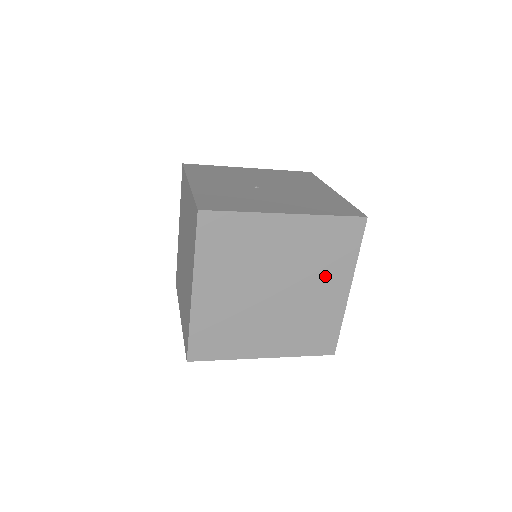
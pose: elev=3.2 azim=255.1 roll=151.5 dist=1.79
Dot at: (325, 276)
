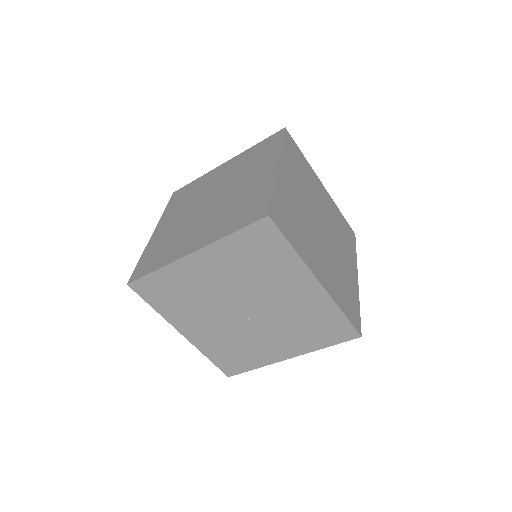
Dot at: (344, 250)
